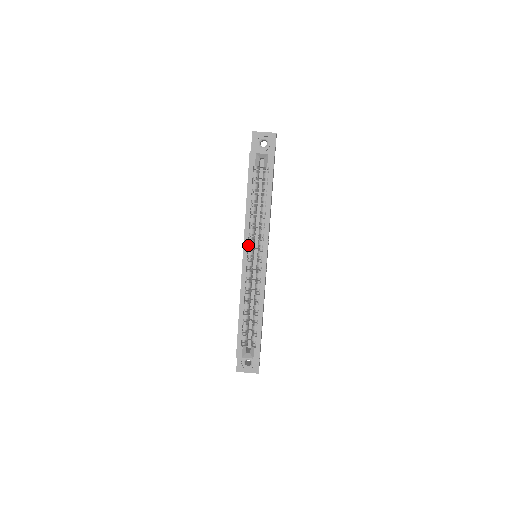
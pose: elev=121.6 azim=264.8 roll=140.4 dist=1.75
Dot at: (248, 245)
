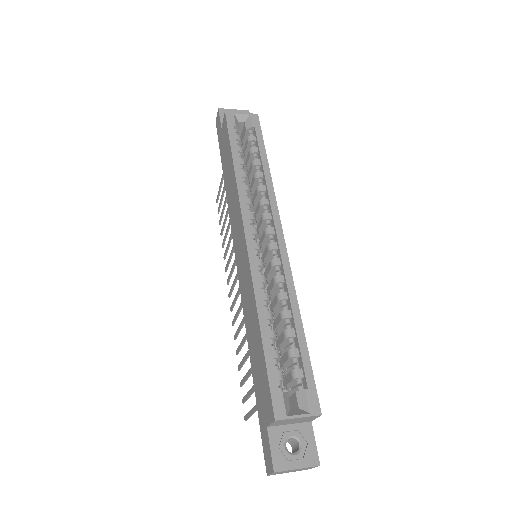
Dot at: occluded
